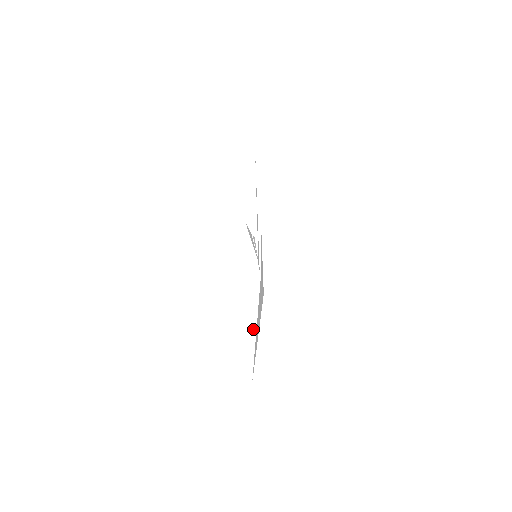
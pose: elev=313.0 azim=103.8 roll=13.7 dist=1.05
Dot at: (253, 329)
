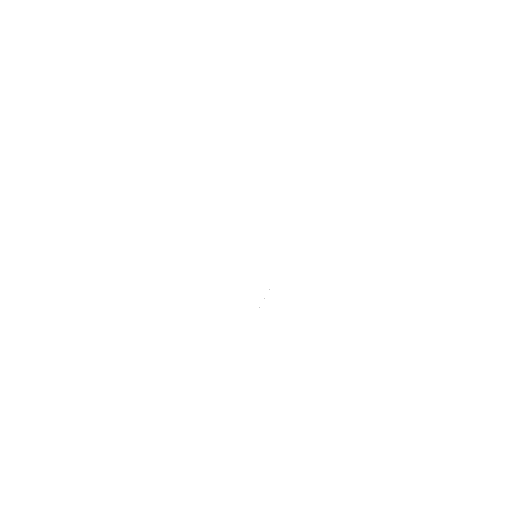
Dot at: (233, 296)
